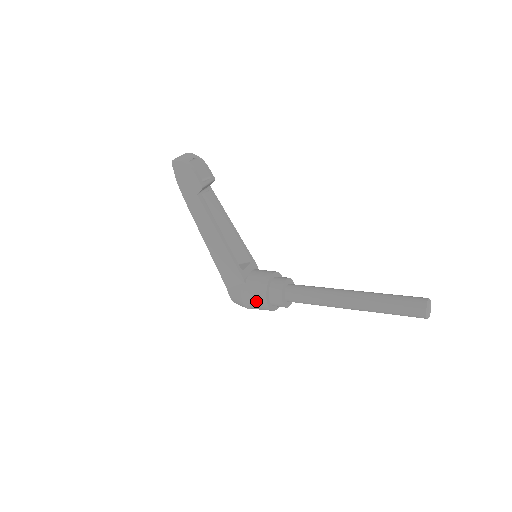
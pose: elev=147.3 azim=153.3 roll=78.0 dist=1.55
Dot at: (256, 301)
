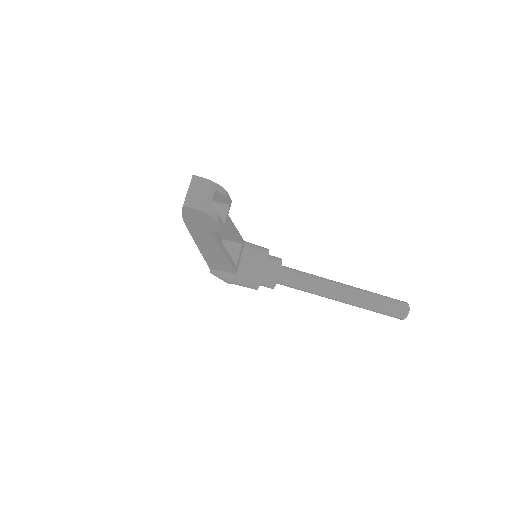
Dot at: (245, 286)
